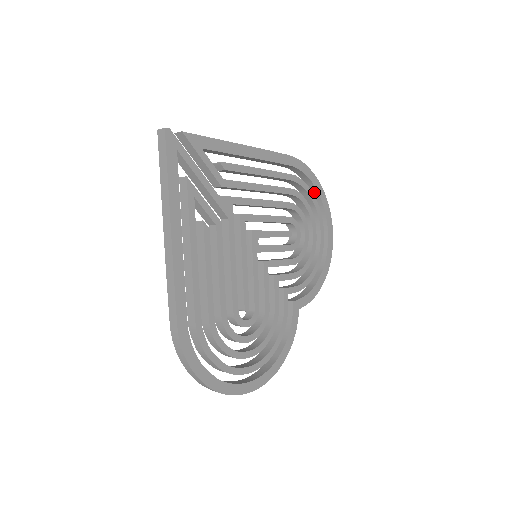
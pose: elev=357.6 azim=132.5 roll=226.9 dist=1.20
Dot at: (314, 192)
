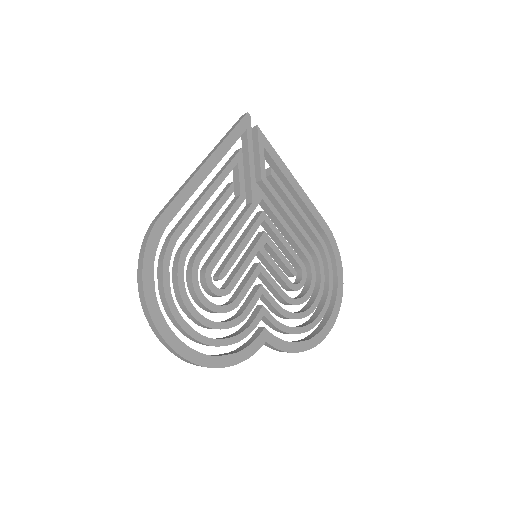
Dot at: (334, 275)
